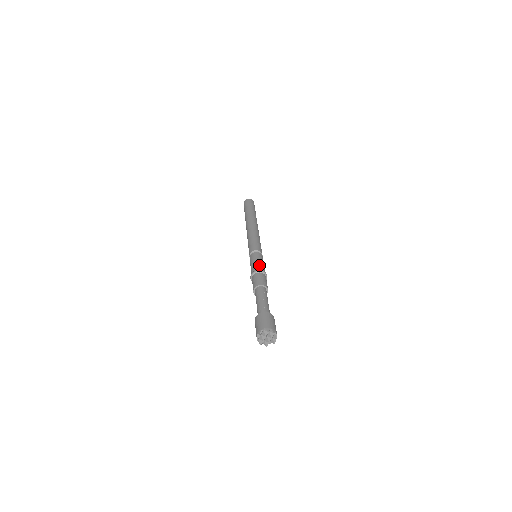
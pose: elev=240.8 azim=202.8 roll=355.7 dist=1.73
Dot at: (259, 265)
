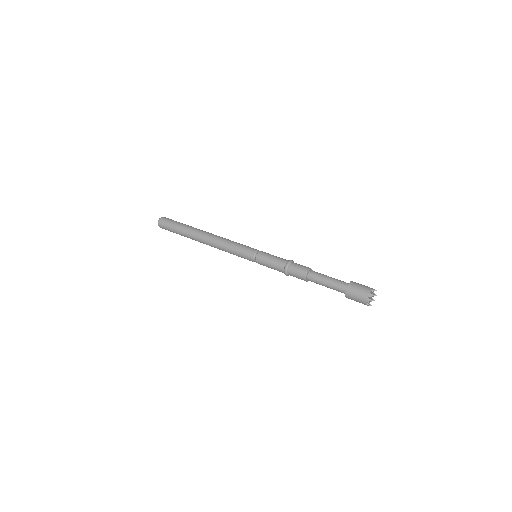
Dot at: (281, 258)
